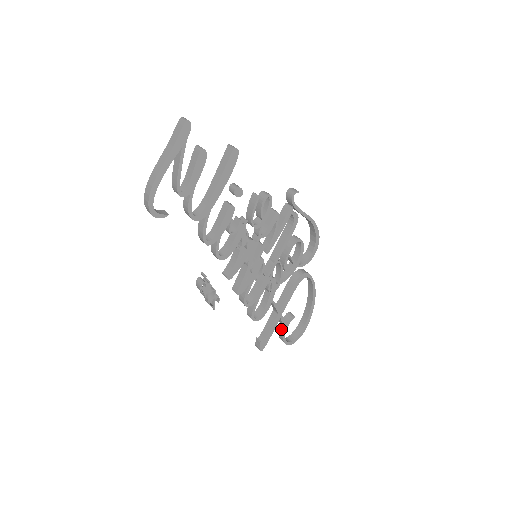
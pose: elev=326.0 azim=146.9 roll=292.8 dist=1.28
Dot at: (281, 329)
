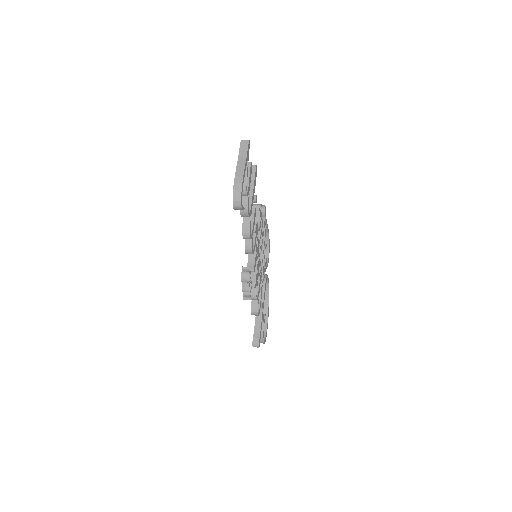
Dot at: occluded
